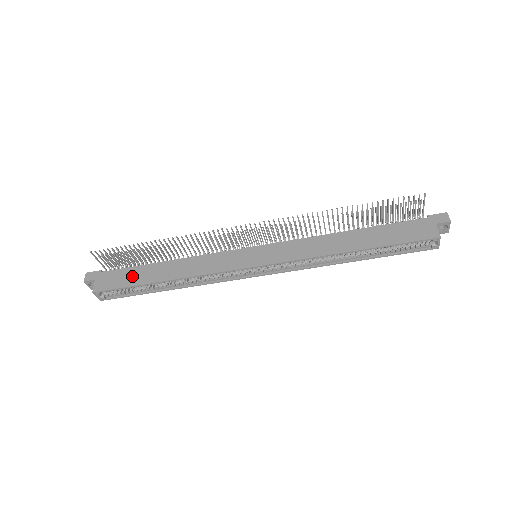
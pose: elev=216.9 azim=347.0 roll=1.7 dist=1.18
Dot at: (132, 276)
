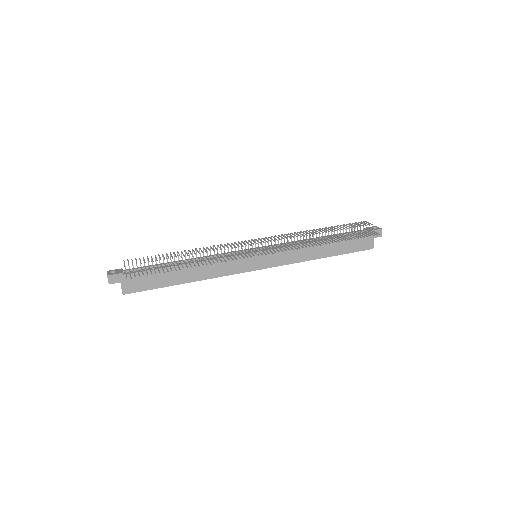
Dot at: (157, 279)
